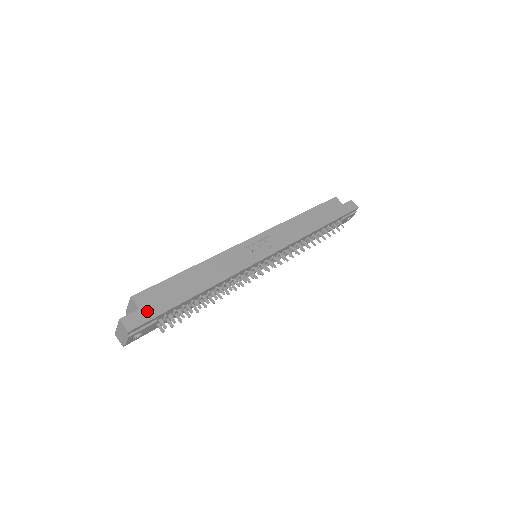
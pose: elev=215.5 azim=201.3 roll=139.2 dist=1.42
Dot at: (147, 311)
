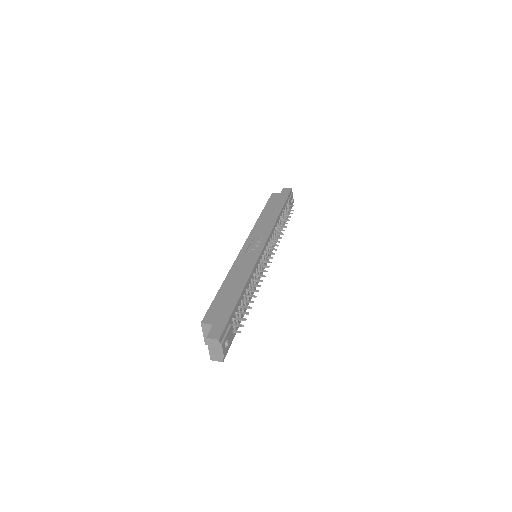
Dot at: (219, 322)
